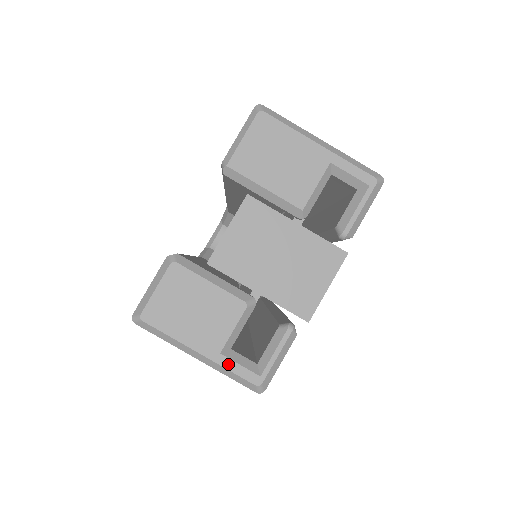
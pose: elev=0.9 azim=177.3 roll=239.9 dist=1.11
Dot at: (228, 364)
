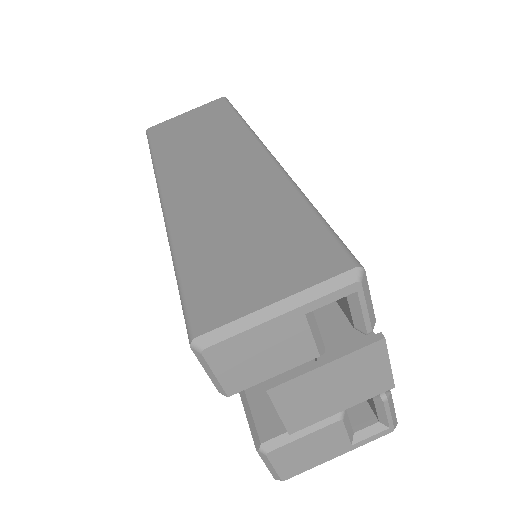
Dot at: (362, 443)
